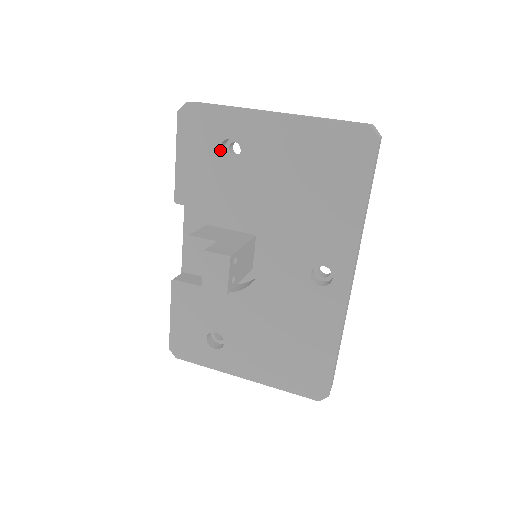
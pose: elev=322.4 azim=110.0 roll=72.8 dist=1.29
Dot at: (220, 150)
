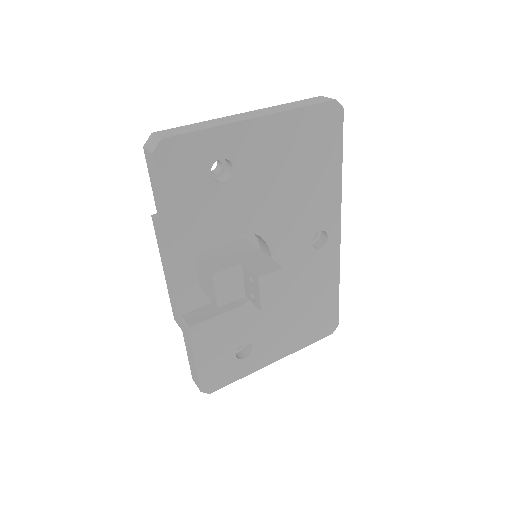
Dot at: (210, 175)
